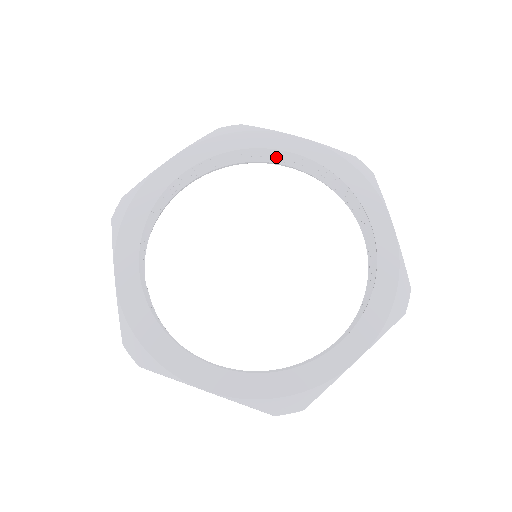
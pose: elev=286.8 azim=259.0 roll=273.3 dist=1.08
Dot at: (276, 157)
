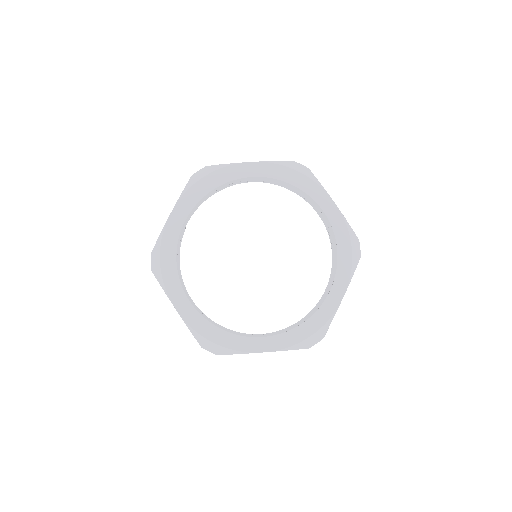
Dot at: (313, 204)
